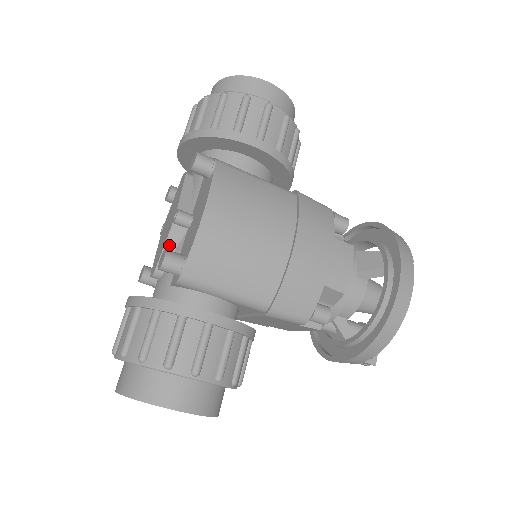
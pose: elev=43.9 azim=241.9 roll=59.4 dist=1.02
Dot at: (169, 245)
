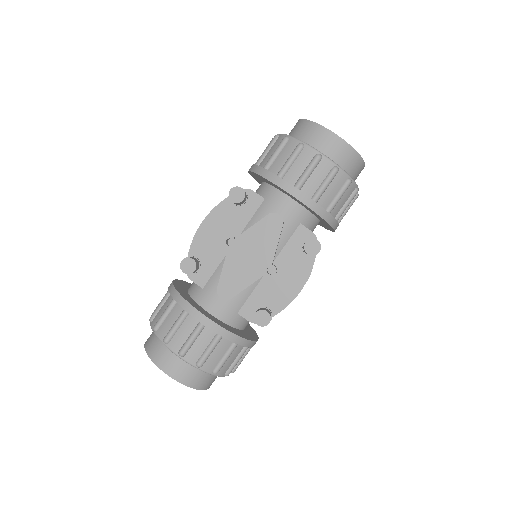
Dot at: (251, 285)
